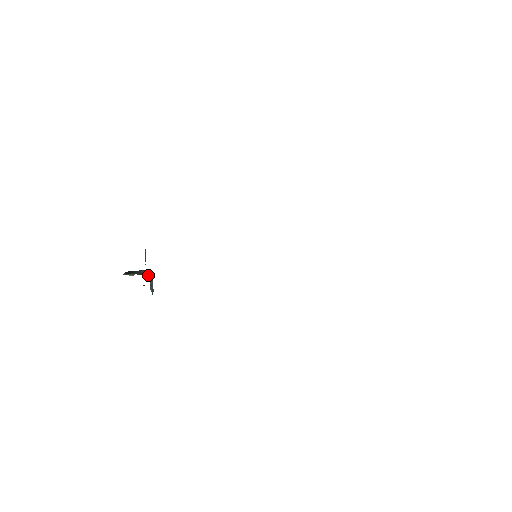
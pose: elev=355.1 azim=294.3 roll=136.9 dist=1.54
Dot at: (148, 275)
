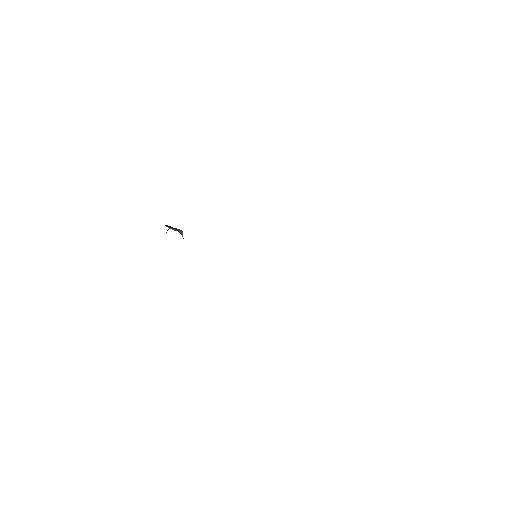
Dot at: (182, 234)
